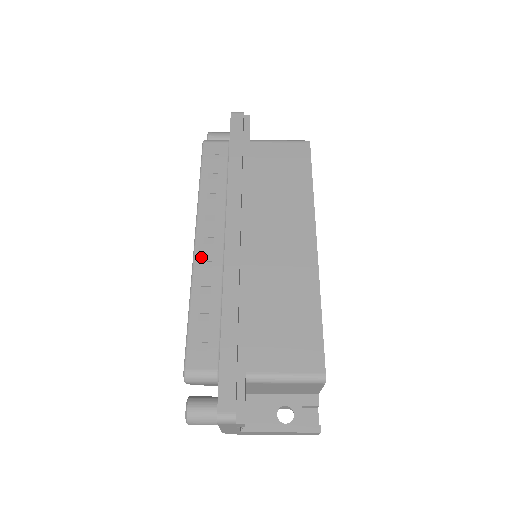
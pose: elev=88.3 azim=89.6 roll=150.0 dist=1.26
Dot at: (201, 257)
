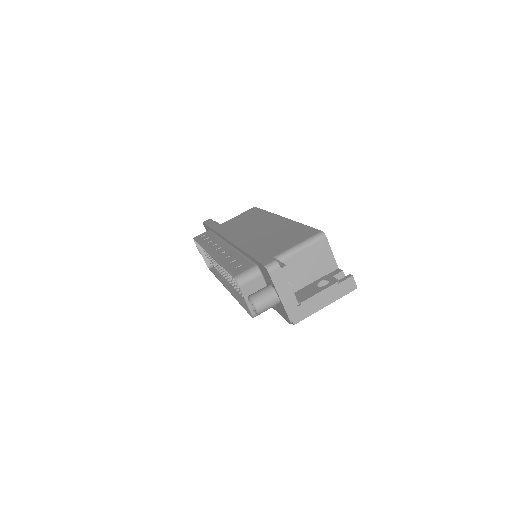
Dot at: (217, 254)
